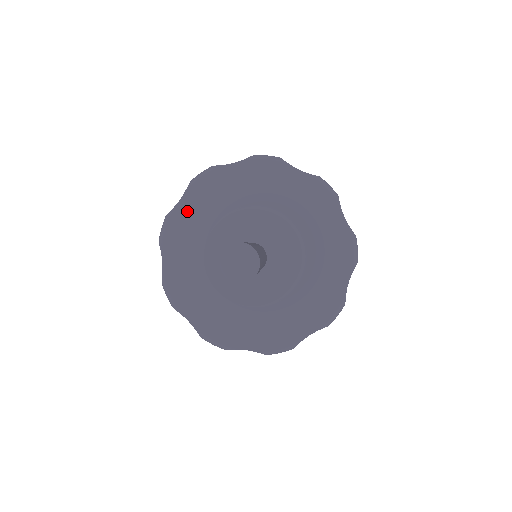
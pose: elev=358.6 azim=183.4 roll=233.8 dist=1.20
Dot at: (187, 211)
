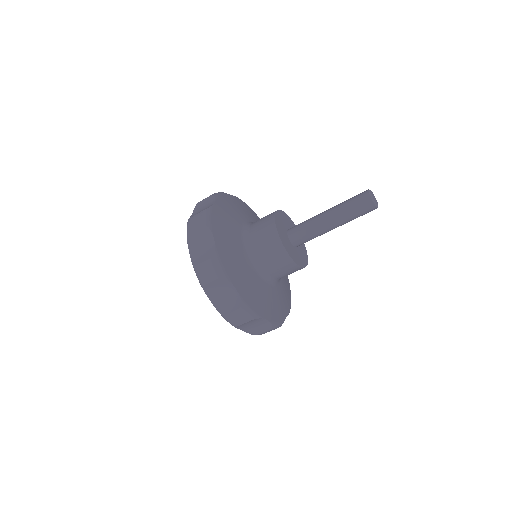
Dot at: (222, 210)
